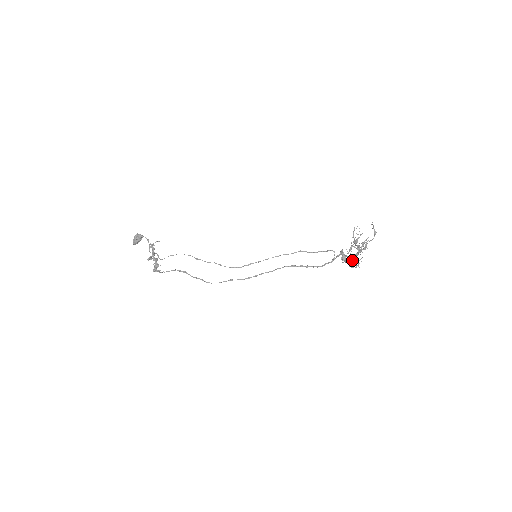
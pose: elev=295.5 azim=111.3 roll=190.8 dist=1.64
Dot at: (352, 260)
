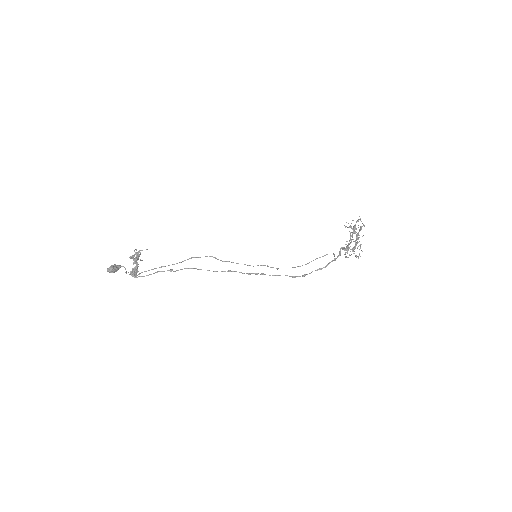
Dot at: (353, 247)
